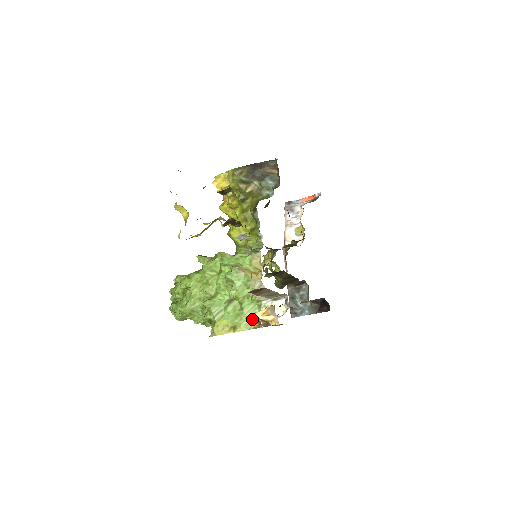
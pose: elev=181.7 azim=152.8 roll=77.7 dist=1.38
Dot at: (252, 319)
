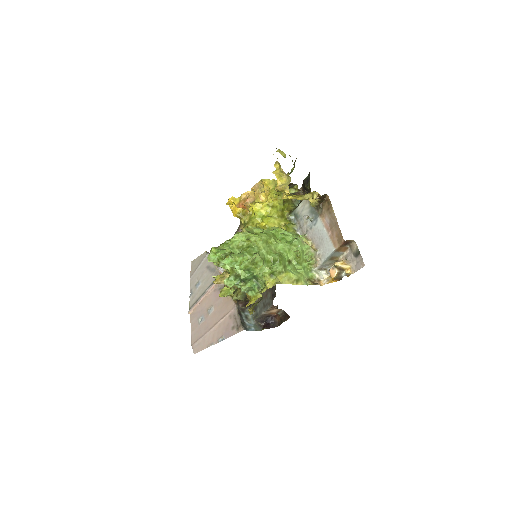
Dot at: (308, 278)
